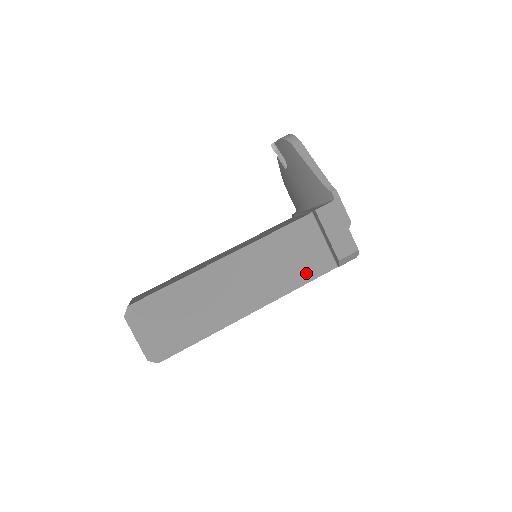
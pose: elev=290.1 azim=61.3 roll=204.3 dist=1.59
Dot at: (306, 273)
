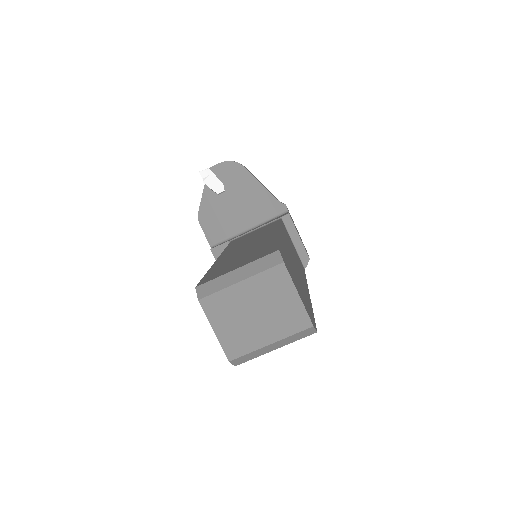
Dot at: occluded
